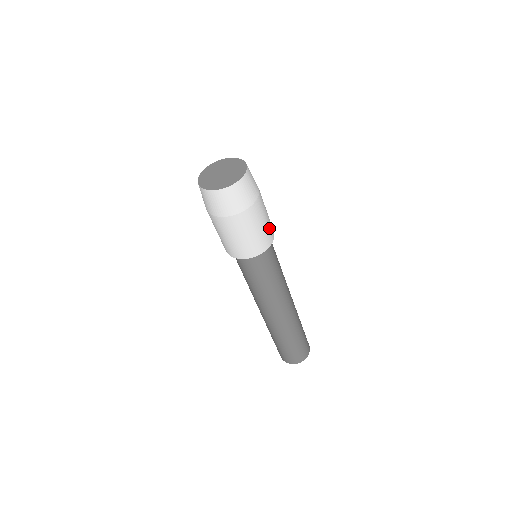
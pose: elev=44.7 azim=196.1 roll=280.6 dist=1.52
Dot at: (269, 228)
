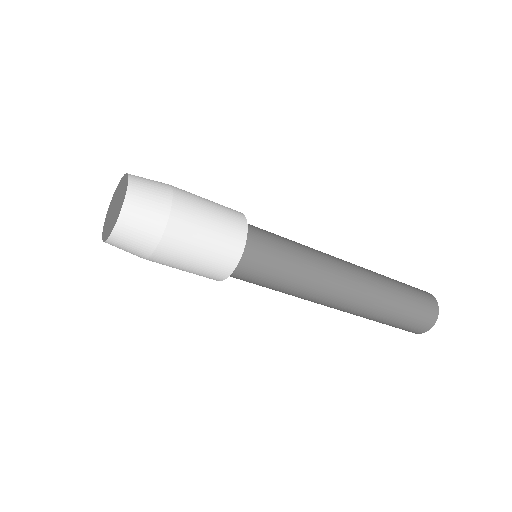
Dot at: (226, 231)
